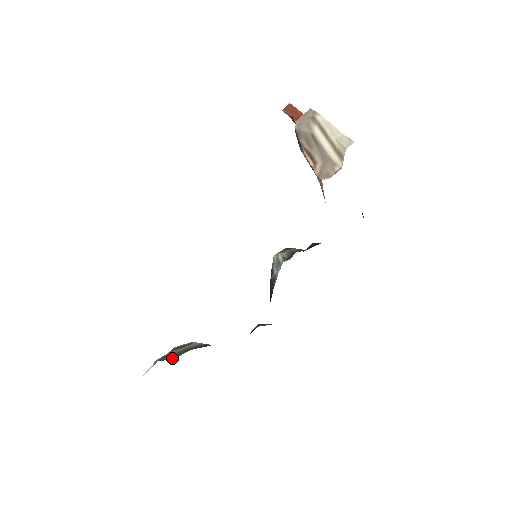
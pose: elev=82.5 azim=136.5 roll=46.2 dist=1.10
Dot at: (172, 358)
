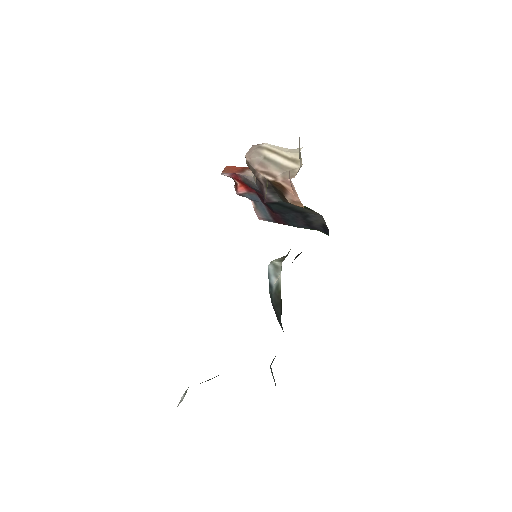
Dot at: occluded
